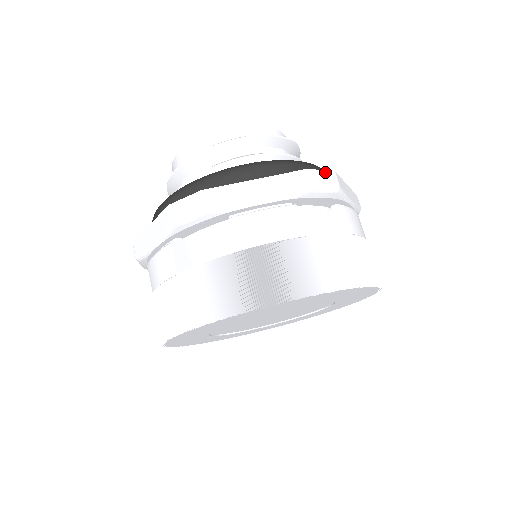
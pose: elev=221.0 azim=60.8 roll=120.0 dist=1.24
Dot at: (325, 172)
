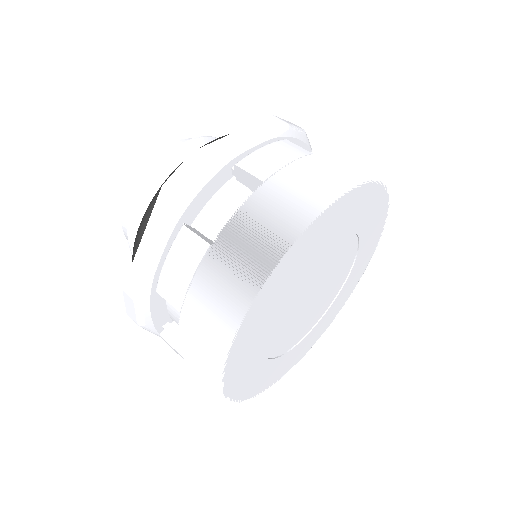
Dot at: occluded
